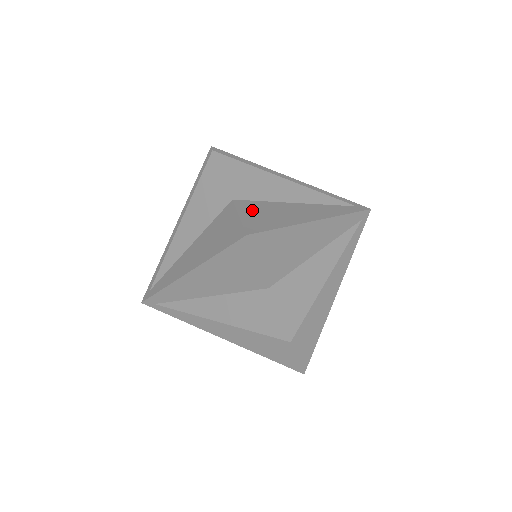
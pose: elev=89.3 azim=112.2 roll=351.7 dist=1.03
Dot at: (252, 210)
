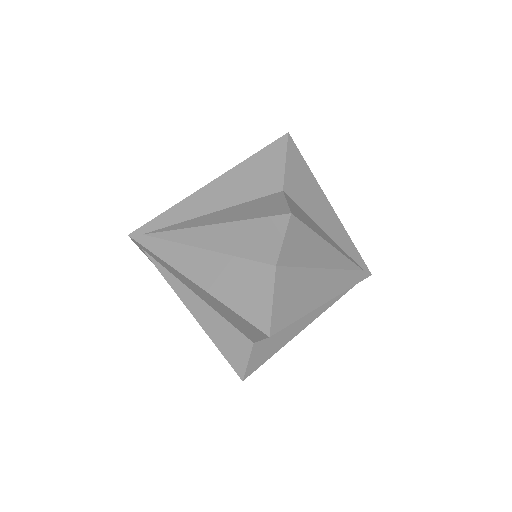
Dot at: (286, 287)
